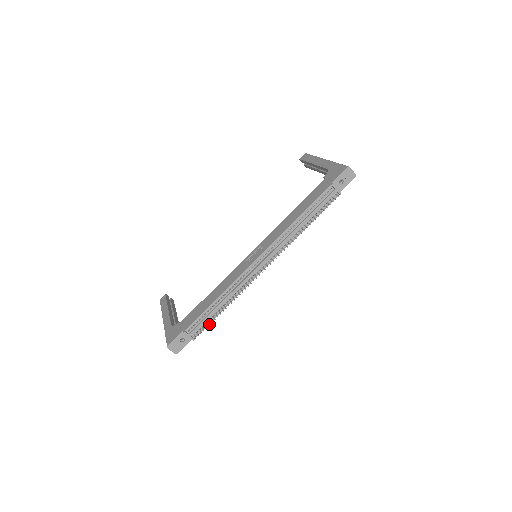
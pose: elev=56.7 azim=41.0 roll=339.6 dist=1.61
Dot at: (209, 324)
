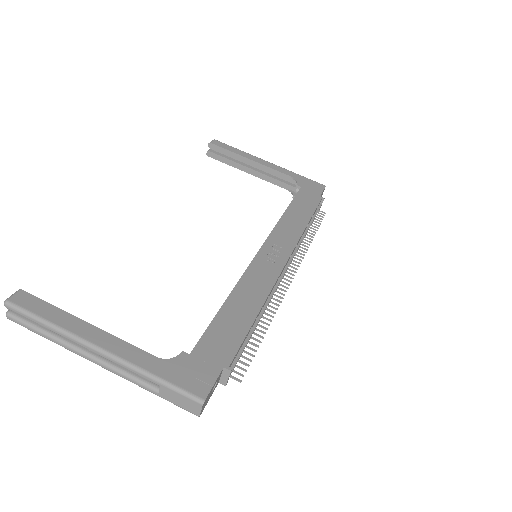
Dot at: occluded
